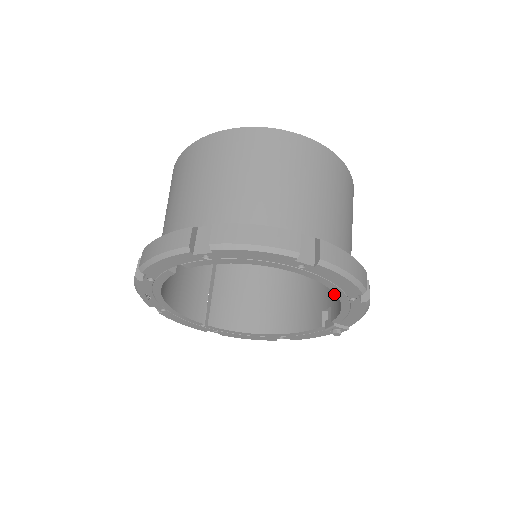
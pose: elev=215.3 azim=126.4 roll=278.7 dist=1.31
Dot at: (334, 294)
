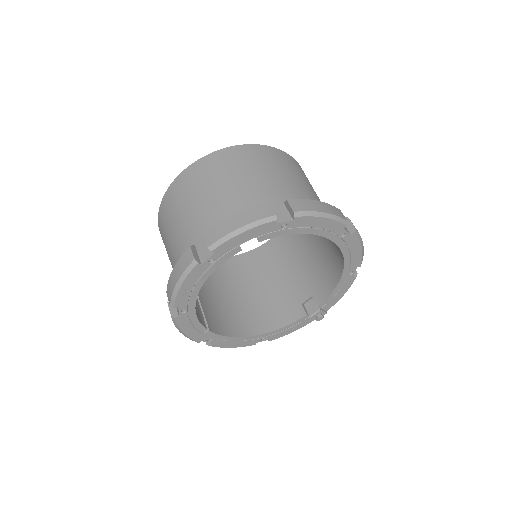
Dot at: (313, 286)
